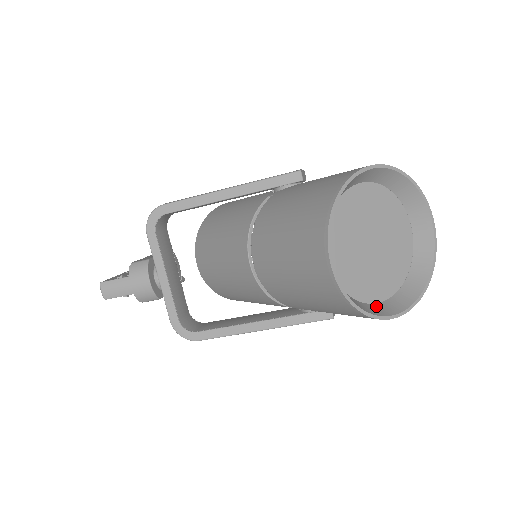
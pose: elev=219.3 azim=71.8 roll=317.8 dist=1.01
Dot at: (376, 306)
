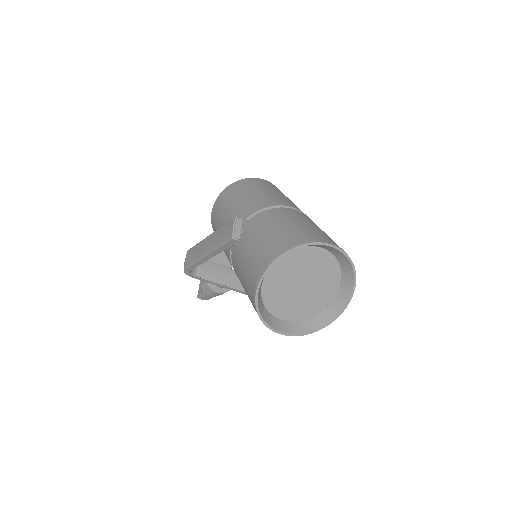
Dot at: (330, 307)
